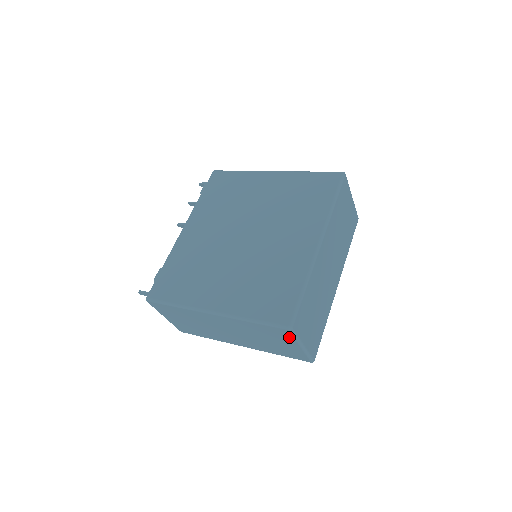
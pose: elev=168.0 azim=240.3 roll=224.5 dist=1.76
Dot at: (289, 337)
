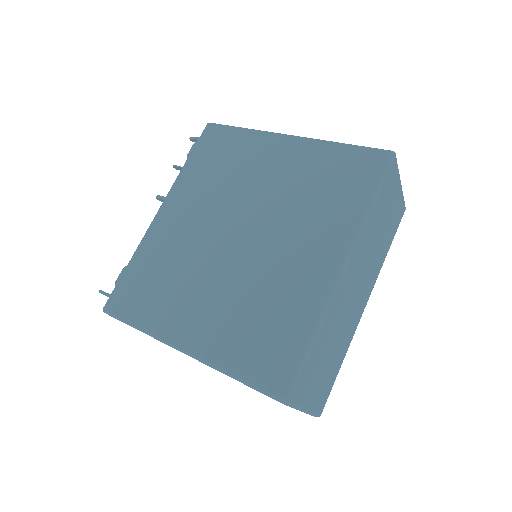
Dot at: occluded
